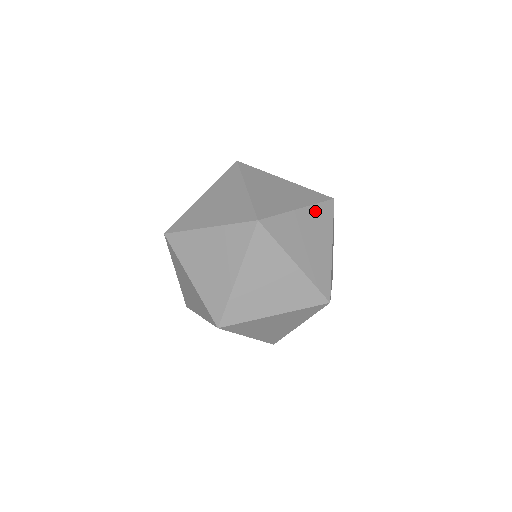
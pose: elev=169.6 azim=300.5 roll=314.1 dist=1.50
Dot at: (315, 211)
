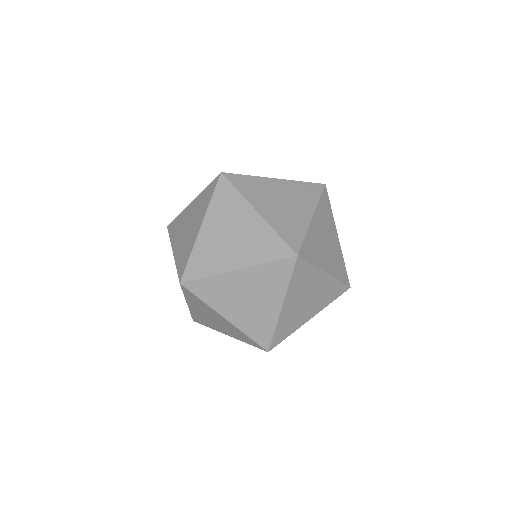
Dot at: (296, 185)
